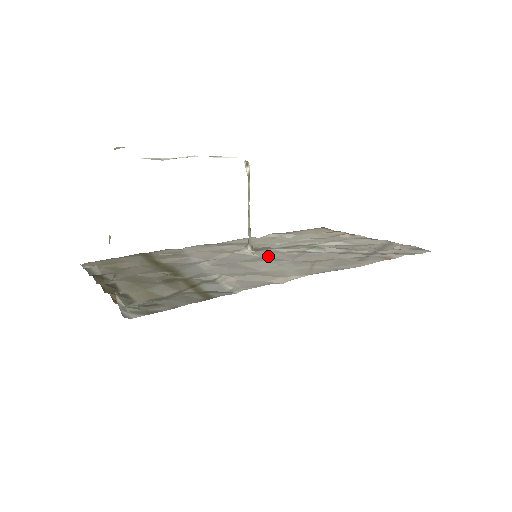
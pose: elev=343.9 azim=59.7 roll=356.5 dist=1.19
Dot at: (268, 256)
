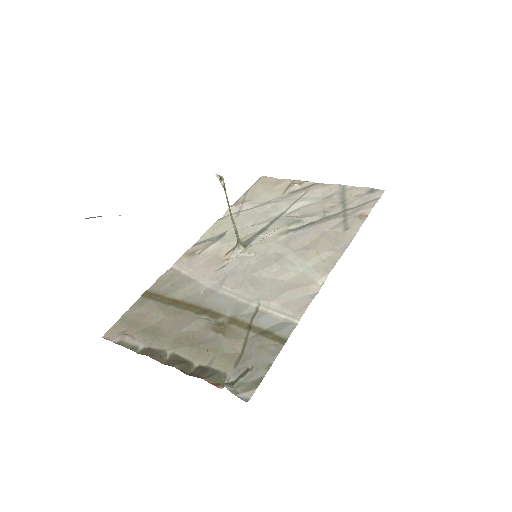
Dot at: (266, 251)
